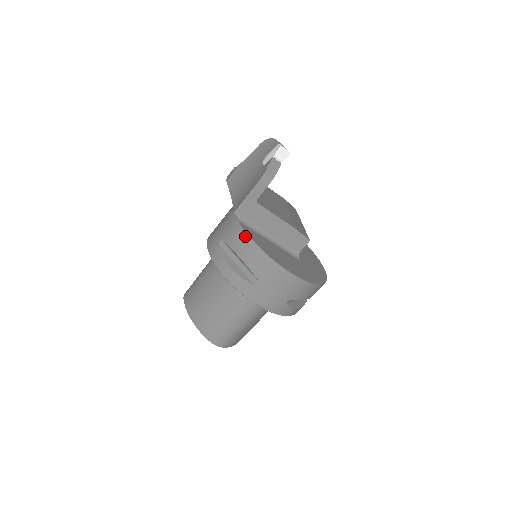
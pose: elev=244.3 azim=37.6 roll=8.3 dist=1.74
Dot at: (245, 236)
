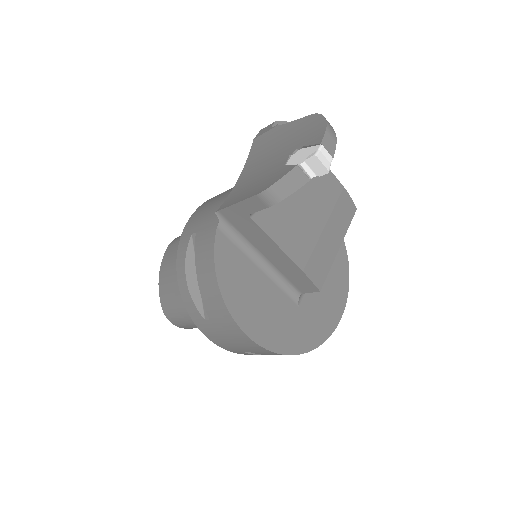
Dot at: (211, 257)
